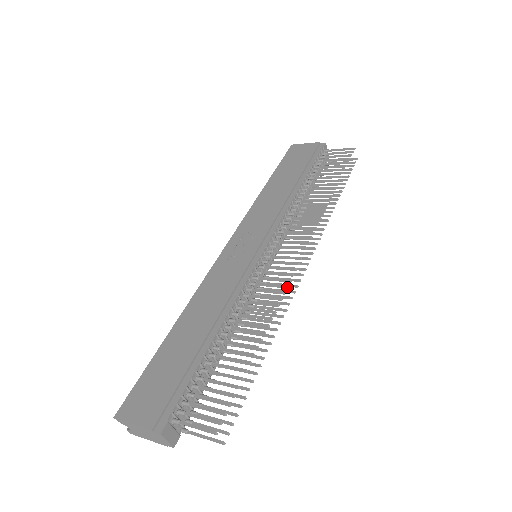
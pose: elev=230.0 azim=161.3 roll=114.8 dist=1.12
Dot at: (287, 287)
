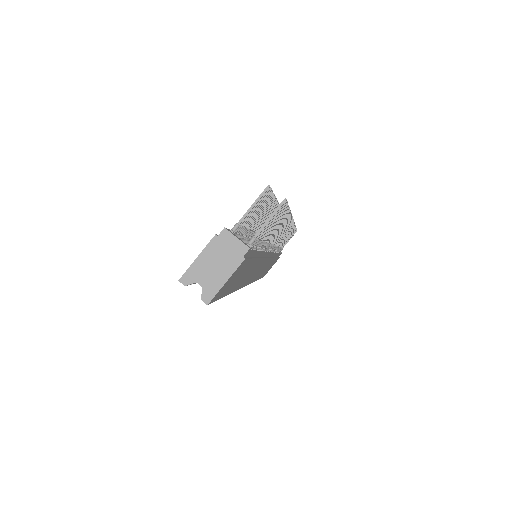
Dot at: occluded
